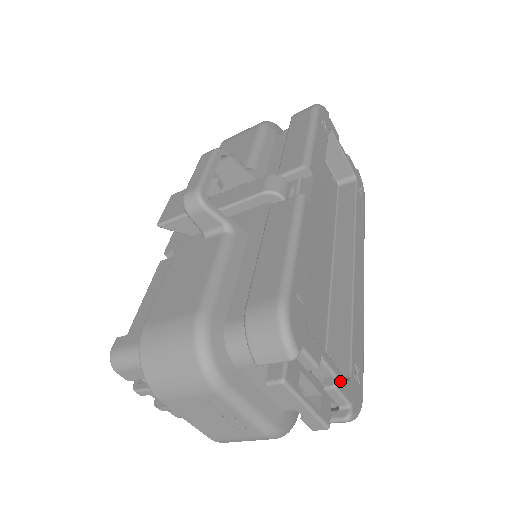
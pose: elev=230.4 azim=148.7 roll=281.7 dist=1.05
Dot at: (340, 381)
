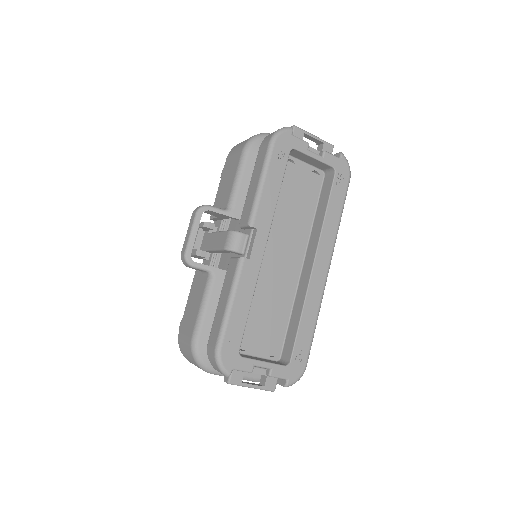
Dot at: (276, 370)
